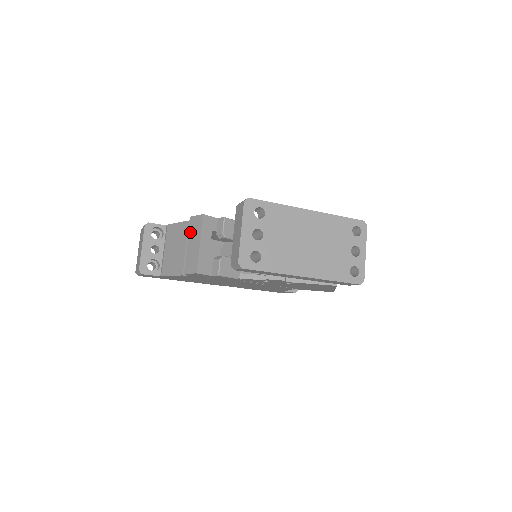
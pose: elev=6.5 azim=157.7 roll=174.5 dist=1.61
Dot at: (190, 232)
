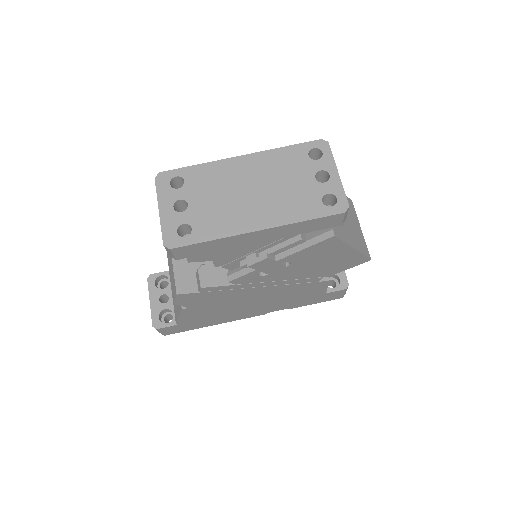
Dot at: (167, 257)
